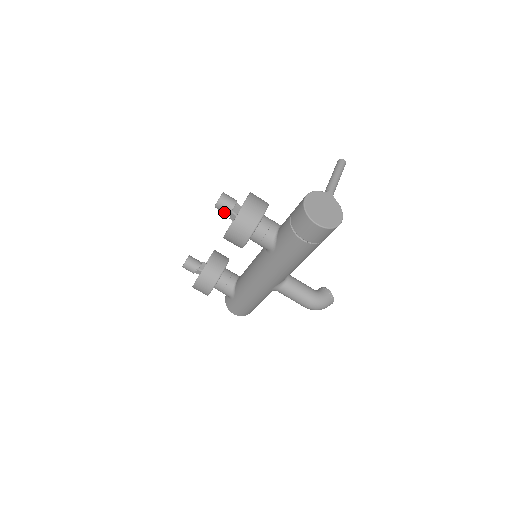
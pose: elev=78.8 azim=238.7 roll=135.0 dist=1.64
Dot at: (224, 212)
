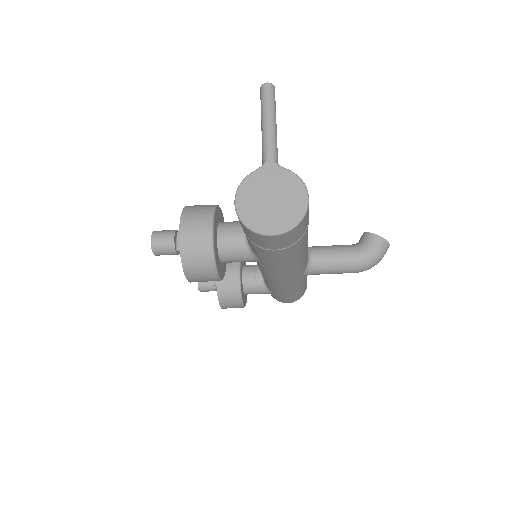
Dot at: occluded
